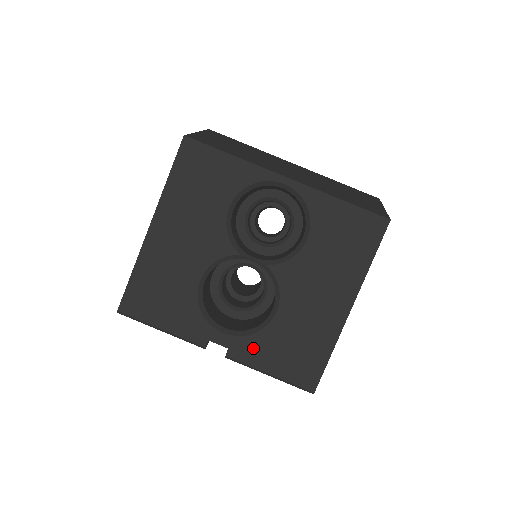
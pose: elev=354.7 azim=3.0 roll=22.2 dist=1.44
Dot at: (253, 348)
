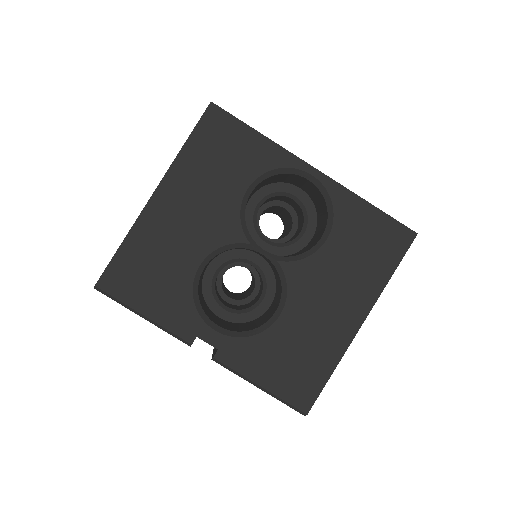
Dot at: (246, 353)
